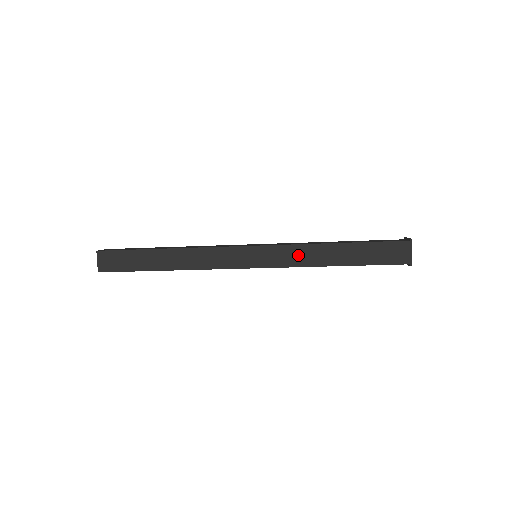
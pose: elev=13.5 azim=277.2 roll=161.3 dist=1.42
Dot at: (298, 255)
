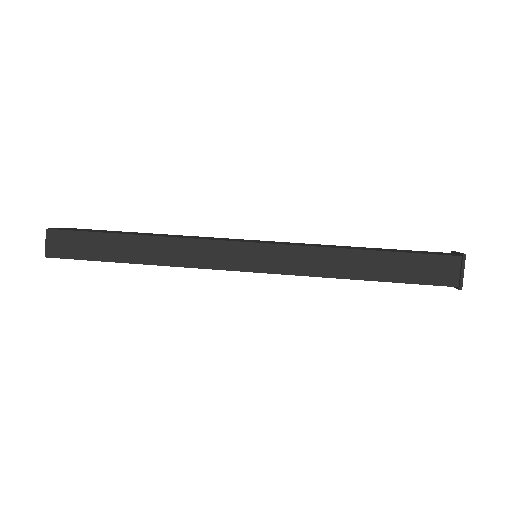
Dot at: occluded
